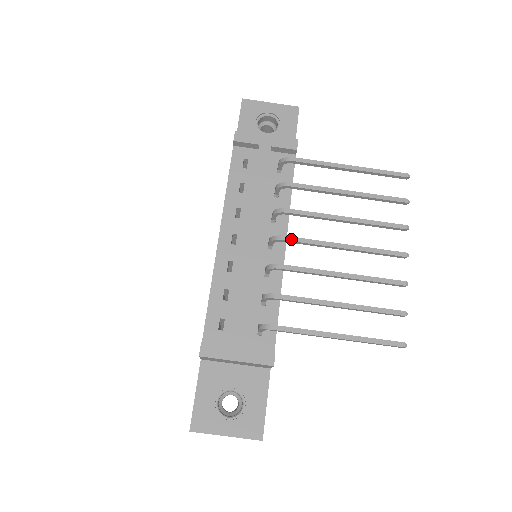
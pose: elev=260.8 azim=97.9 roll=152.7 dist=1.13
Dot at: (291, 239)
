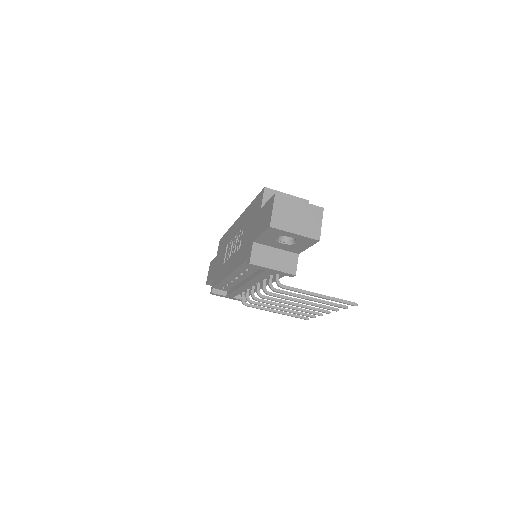
Dot at: (267, 299)
